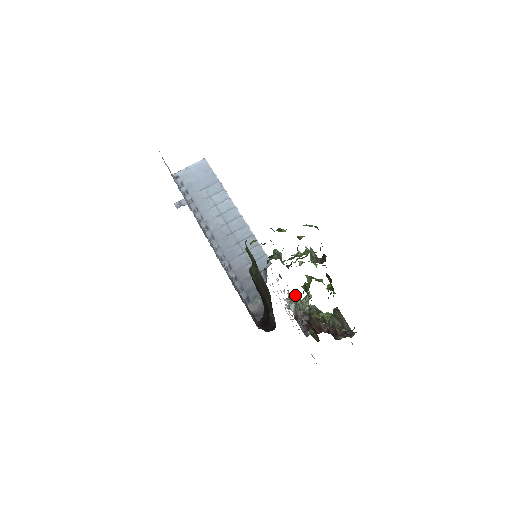
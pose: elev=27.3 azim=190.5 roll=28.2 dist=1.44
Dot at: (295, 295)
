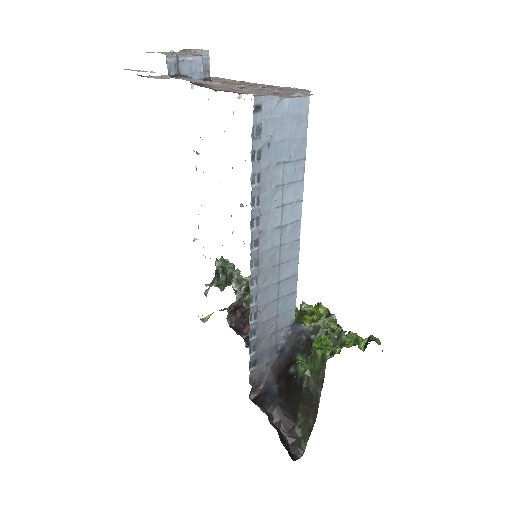
Dot at: (239, 273)
